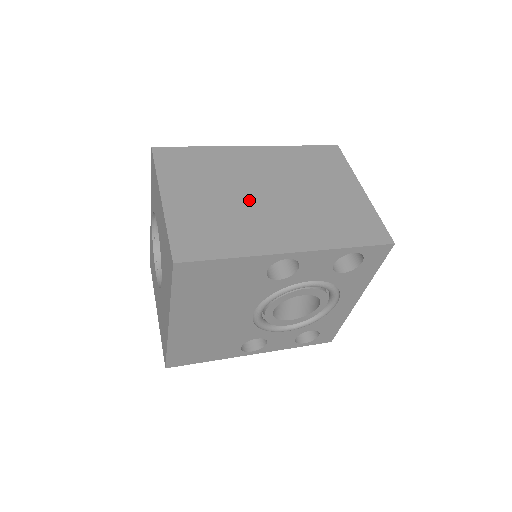
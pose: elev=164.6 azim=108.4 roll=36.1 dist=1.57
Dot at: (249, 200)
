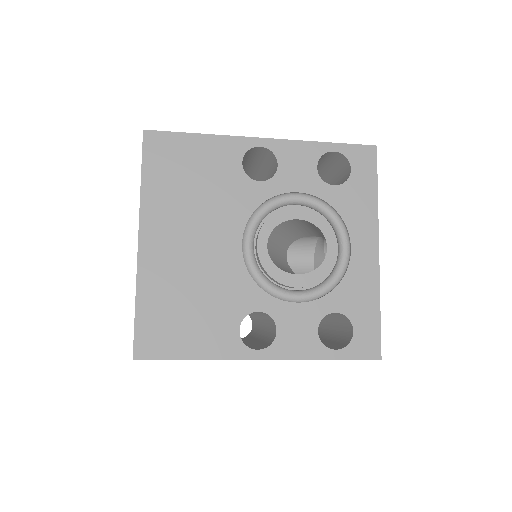
Dot at: occluded
